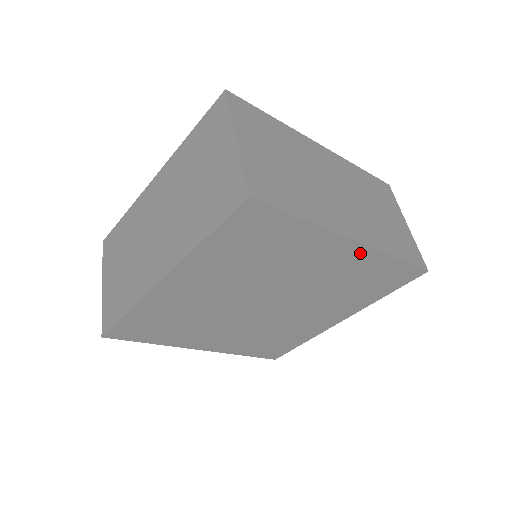
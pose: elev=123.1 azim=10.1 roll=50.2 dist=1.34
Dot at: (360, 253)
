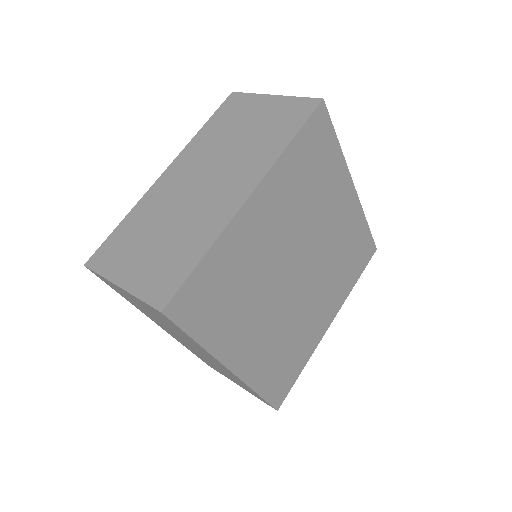
Dot at: (354, 206)
